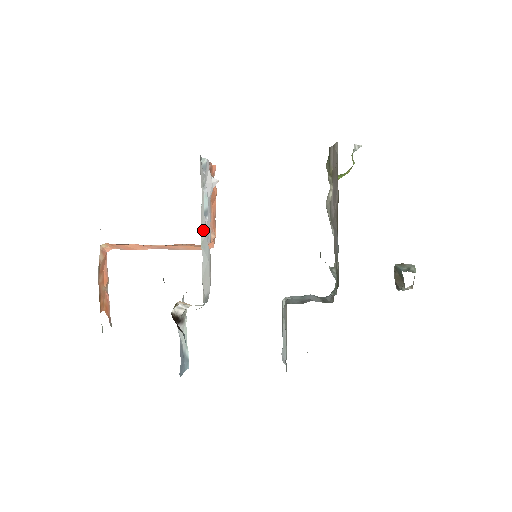
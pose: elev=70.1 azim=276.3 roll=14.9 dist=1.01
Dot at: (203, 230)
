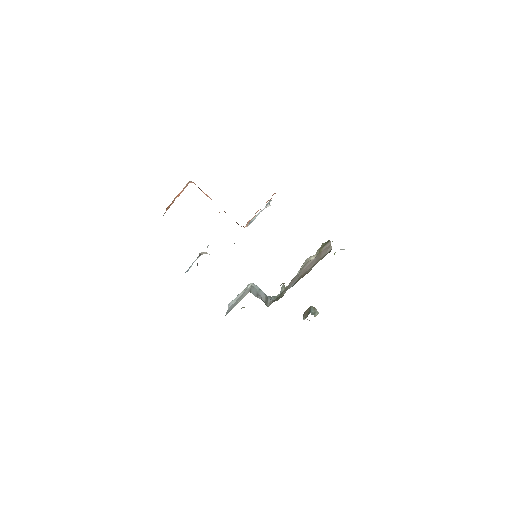
Dot at: occluded
